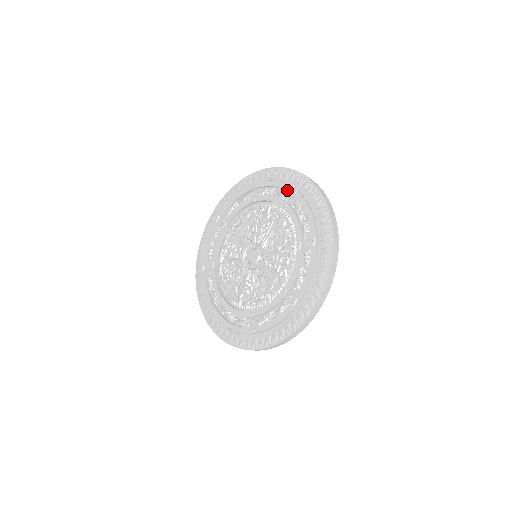
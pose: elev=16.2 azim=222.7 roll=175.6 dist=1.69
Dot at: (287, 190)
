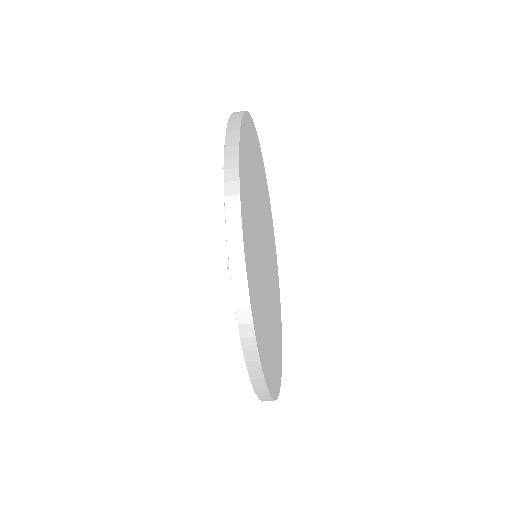
Dot at: occluded
